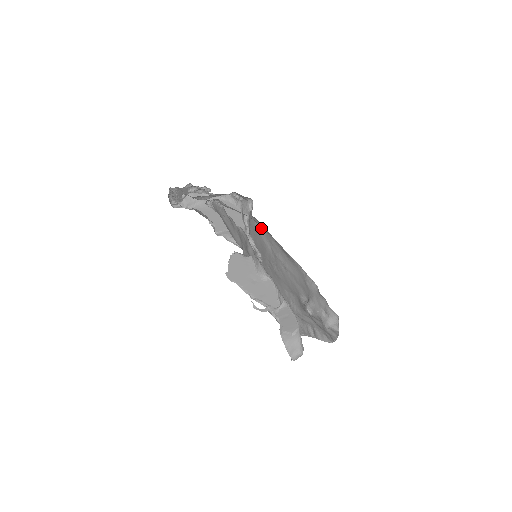
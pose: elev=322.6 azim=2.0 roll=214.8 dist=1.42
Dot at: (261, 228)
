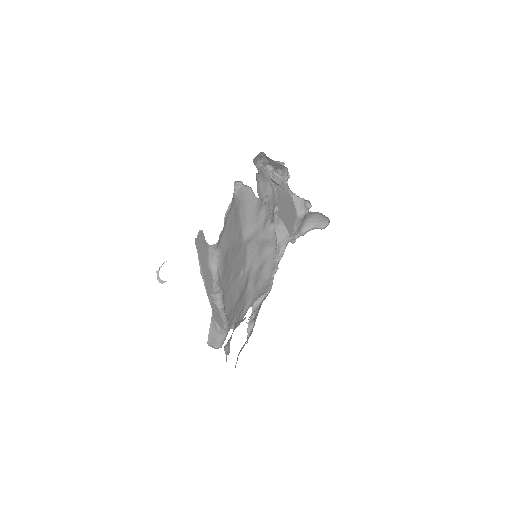
Dot at: occluded
